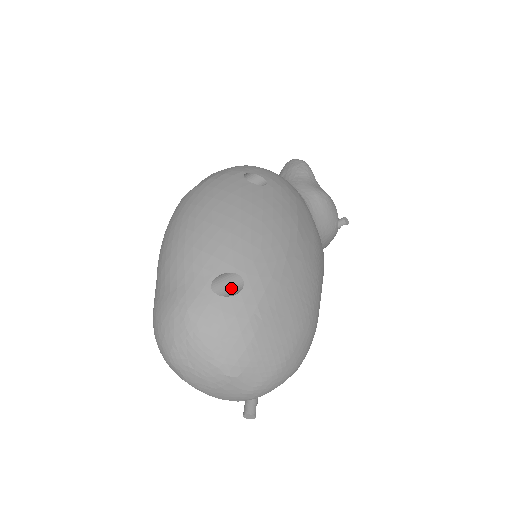
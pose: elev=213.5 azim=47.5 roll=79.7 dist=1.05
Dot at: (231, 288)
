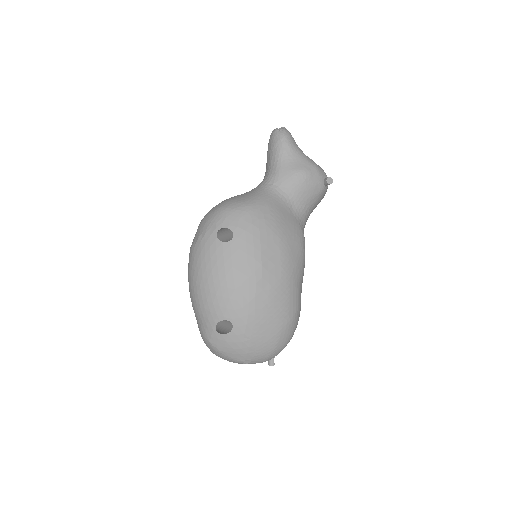
Dot at: (229, 323)
